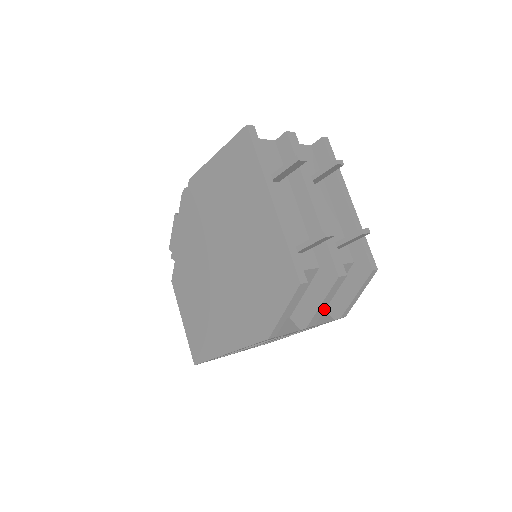
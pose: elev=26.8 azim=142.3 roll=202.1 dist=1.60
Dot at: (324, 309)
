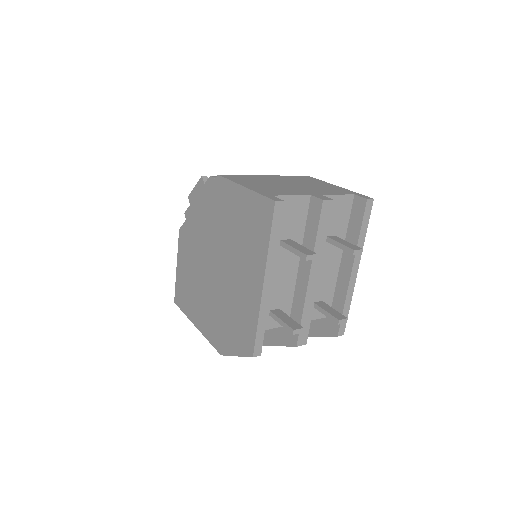
Dot at: occluded
